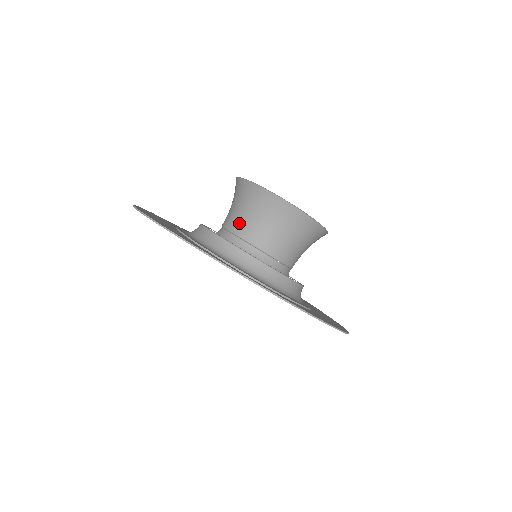
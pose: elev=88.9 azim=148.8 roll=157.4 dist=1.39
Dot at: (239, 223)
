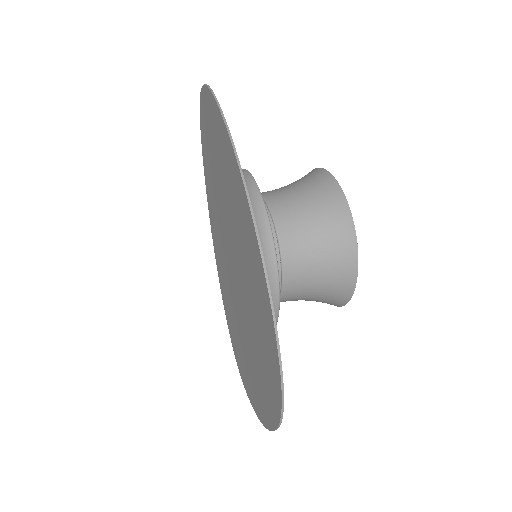
Dot at: (275, 191)
